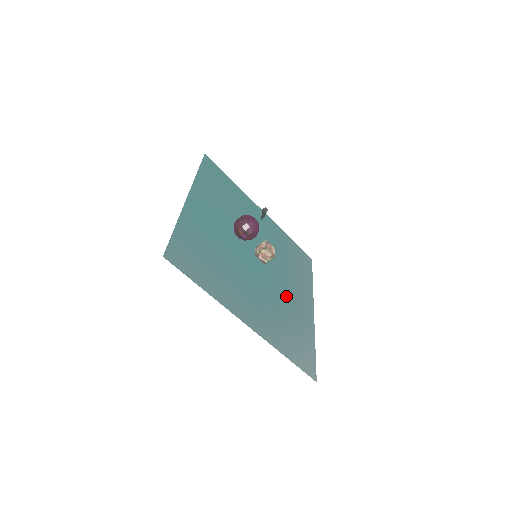
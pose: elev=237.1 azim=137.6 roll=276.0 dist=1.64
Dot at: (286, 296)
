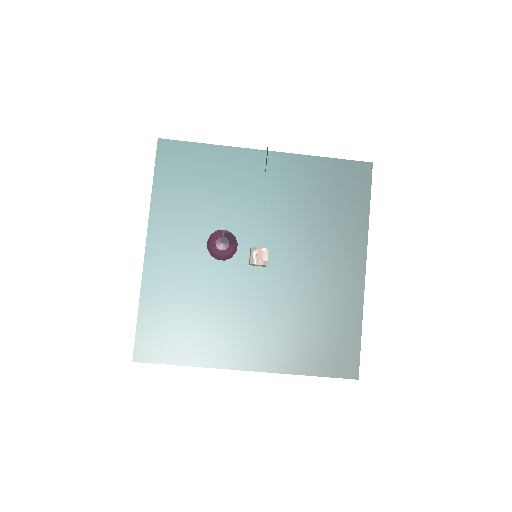
Dot at: (311, 281)
